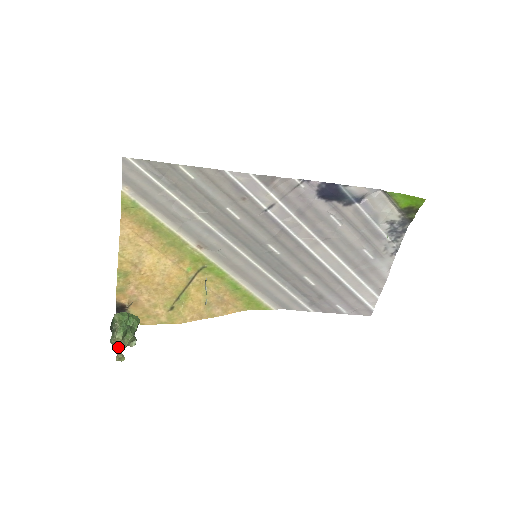
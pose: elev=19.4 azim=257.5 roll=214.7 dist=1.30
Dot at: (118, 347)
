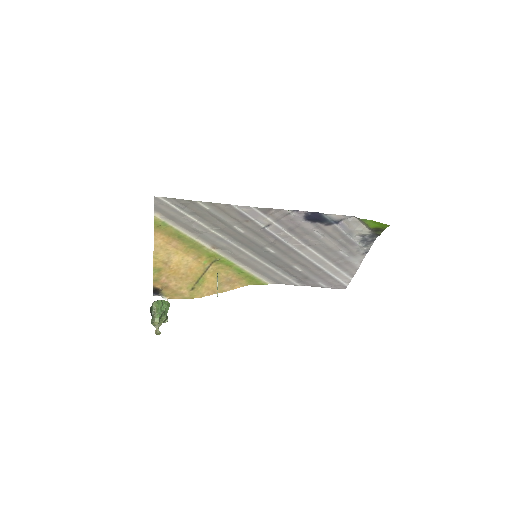
Dot at: (156, 326)
